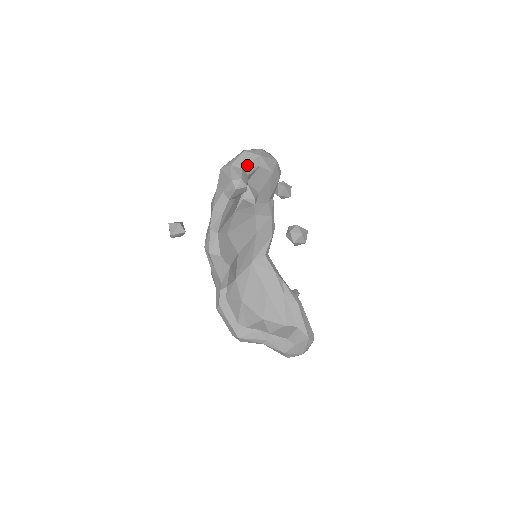
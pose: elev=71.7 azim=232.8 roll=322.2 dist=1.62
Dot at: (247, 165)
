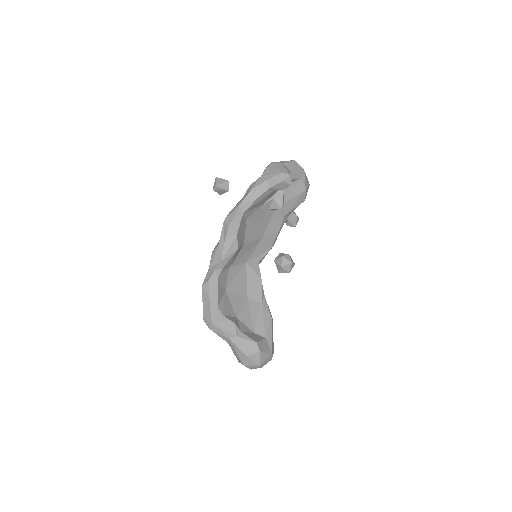
Dot at: (294, 170)
